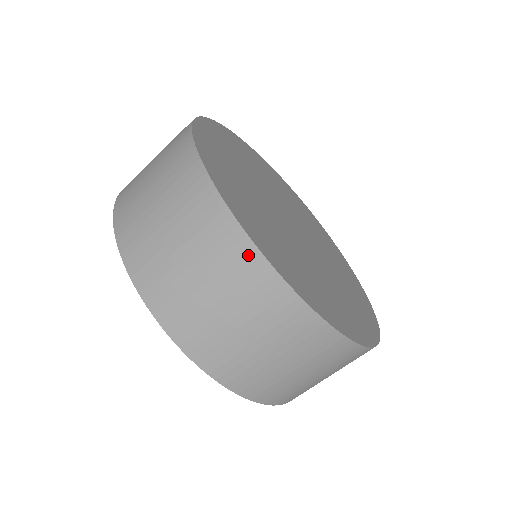
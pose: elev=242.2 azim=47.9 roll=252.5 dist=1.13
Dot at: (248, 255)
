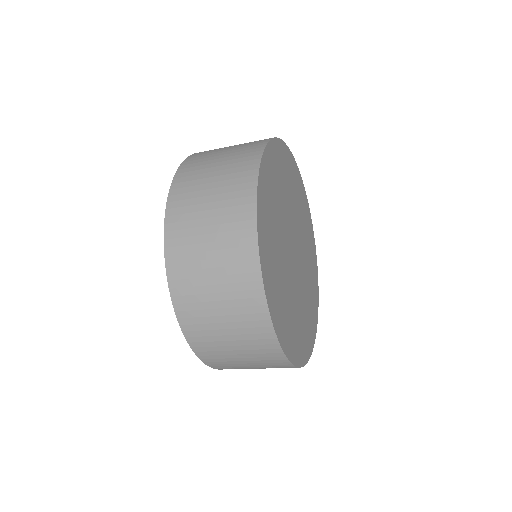
Dot at: occluded
